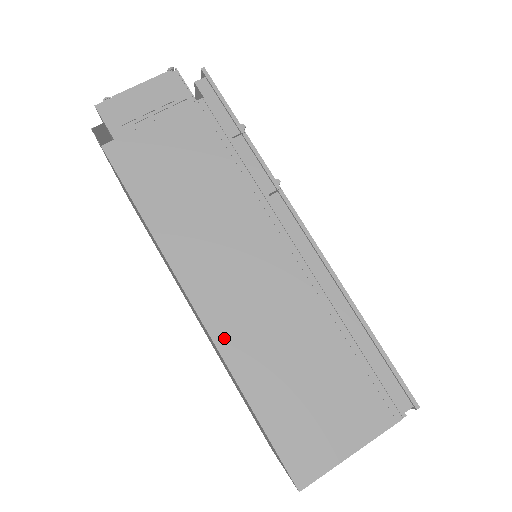
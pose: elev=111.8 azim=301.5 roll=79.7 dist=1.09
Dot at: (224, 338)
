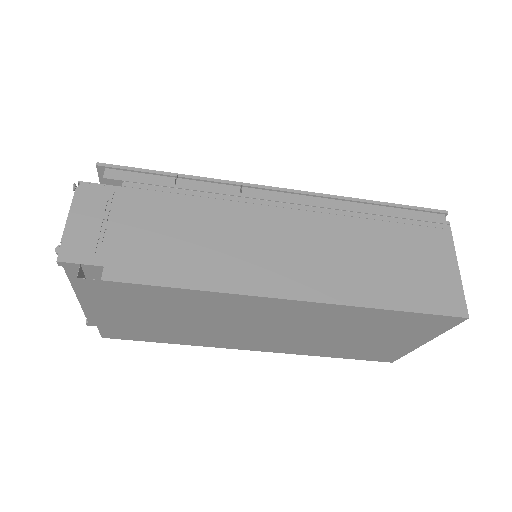
Dot at: (333, 295)
